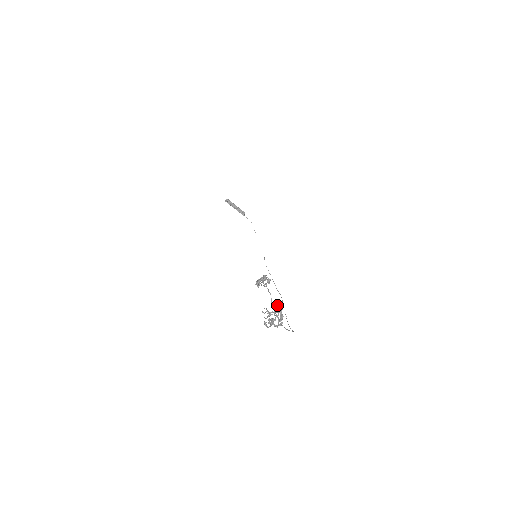
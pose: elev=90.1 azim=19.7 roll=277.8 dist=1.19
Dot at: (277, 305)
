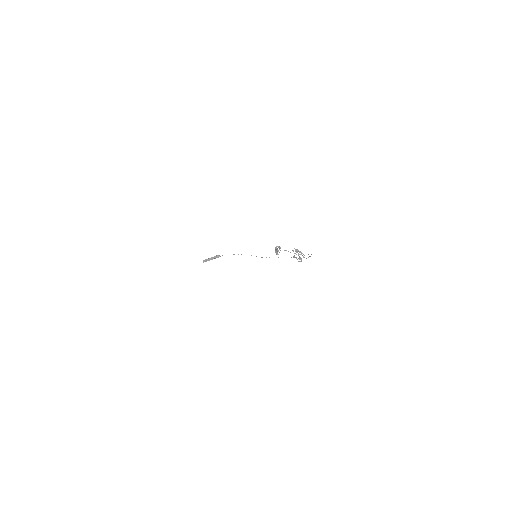
Dot at: (293, 250)
